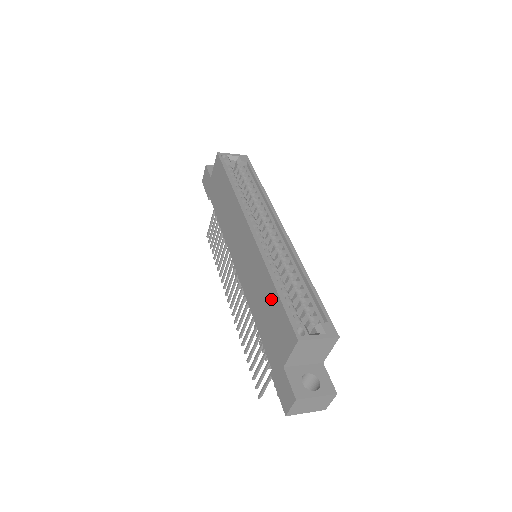
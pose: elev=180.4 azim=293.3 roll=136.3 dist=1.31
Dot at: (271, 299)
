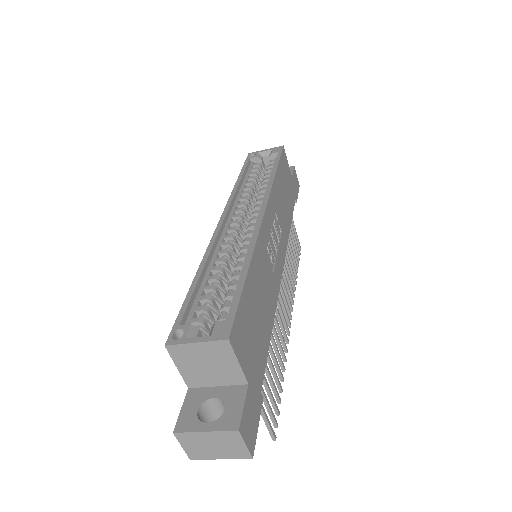
Dot at: occluded
